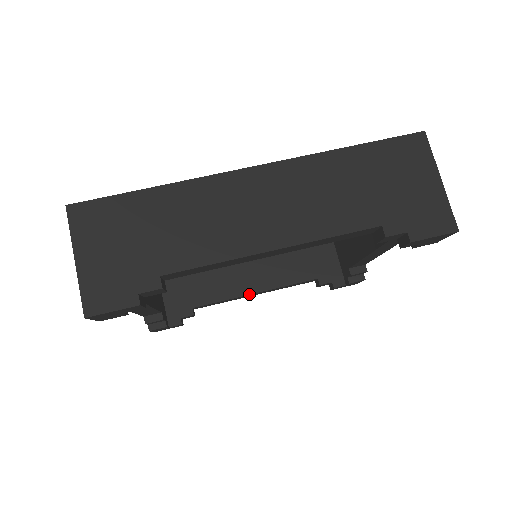
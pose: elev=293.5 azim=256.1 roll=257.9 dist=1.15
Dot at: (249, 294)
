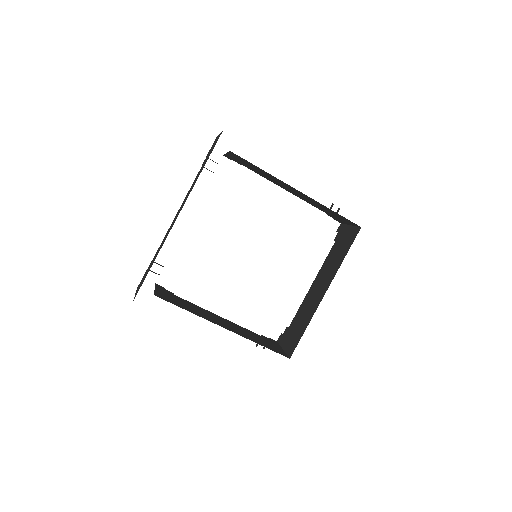
Dot at: occluded
